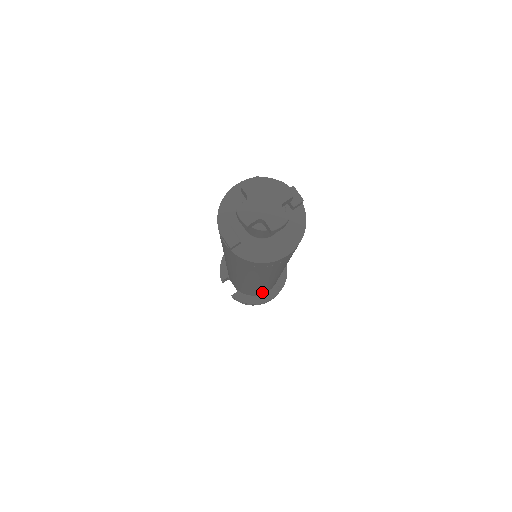
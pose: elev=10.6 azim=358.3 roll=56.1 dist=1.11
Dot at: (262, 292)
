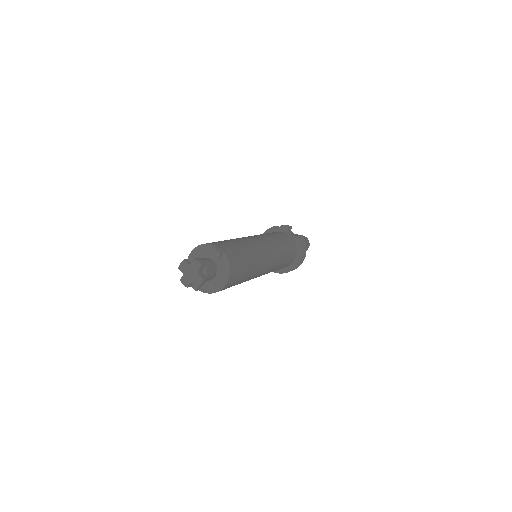
Dot at: (284, 266)
